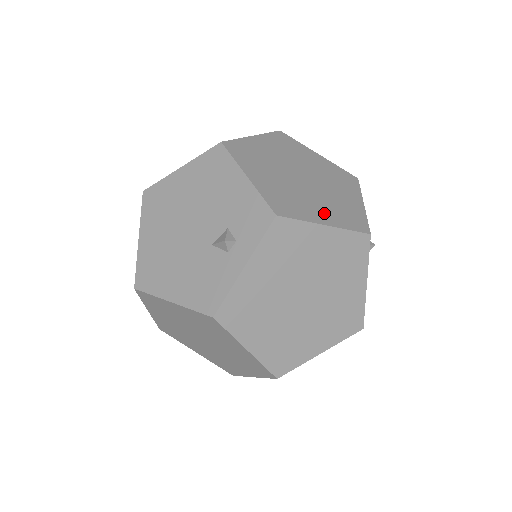
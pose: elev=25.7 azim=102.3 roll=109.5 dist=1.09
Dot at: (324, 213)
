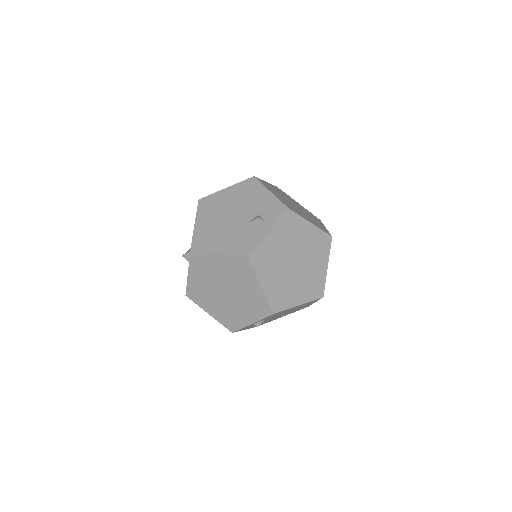
Dot at: (309, 219)
